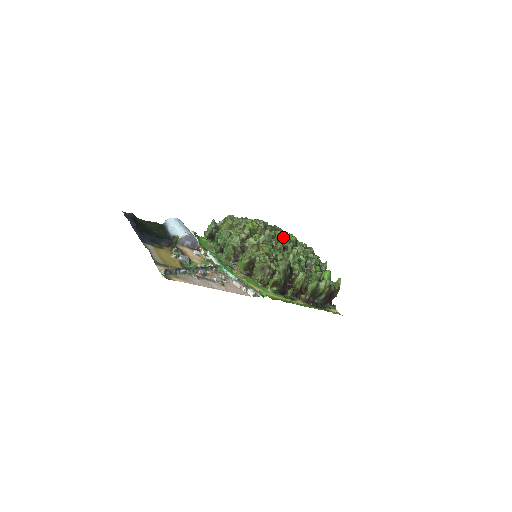
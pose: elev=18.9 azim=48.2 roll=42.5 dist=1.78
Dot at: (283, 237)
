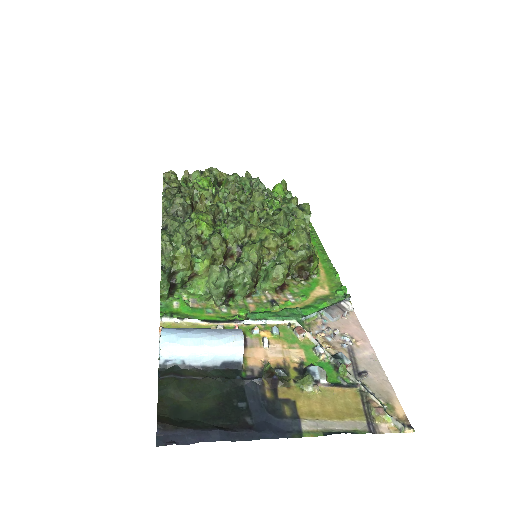
Dot at: (217, 195)
